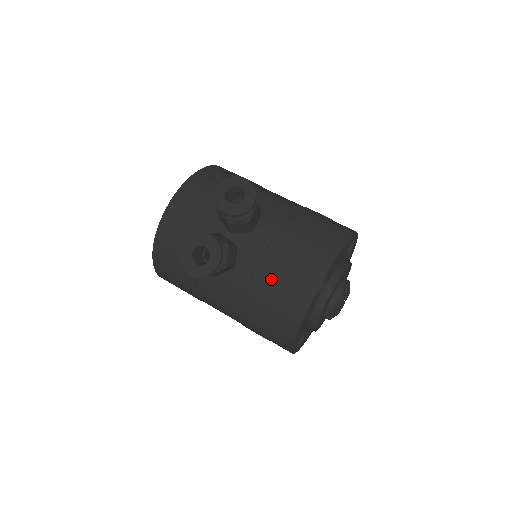
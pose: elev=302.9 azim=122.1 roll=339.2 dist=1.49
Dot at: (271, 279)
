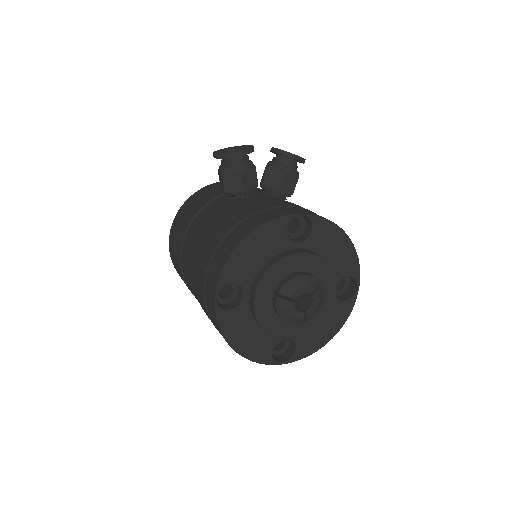
Dot at: (263, 204)
